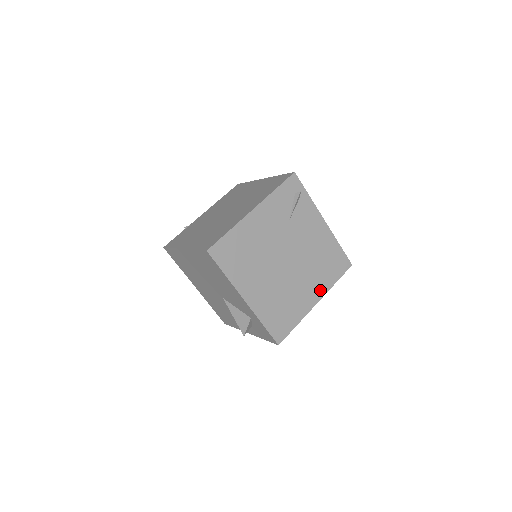
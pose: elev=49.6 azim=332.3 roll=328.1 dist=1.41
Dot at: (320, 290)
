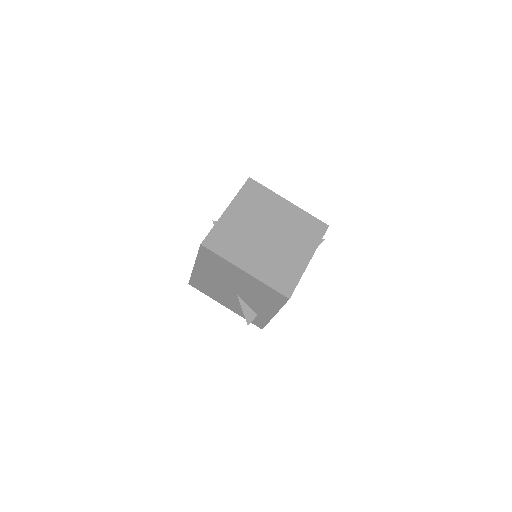
Dot at: occluded
